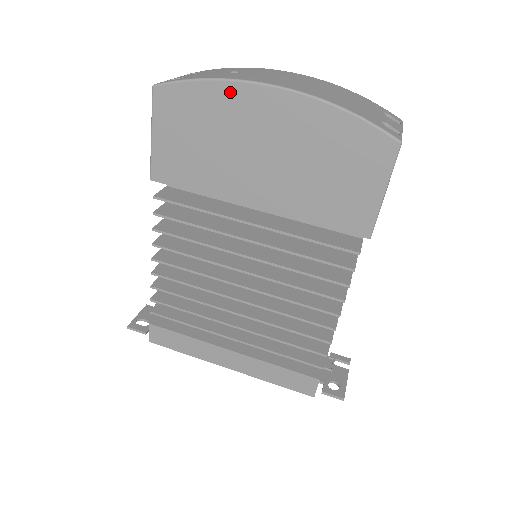
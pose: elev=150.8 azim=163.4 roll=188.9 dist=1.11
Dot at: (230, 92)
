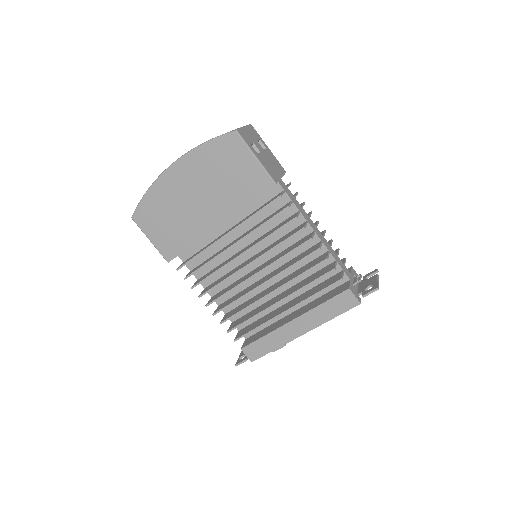
Dot at: (159, 187)
